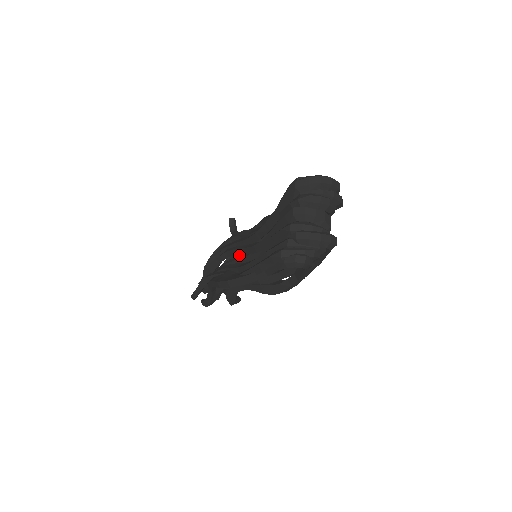
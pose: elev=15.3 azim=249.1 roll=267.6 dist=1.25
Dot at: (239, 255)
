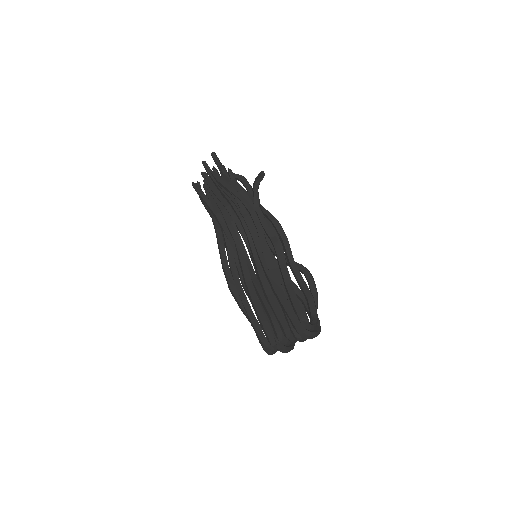
Dot at: occluded
